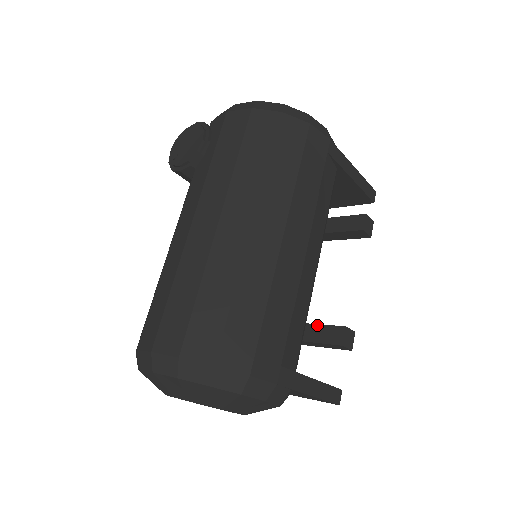
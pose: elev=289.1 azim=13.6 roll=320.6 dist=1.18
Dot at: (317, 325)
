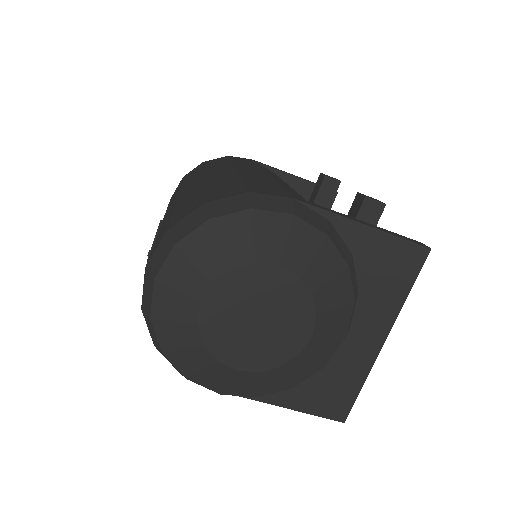
Dot at: occluded
